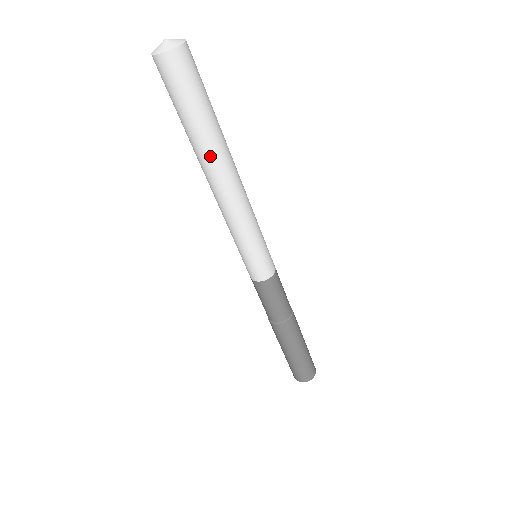
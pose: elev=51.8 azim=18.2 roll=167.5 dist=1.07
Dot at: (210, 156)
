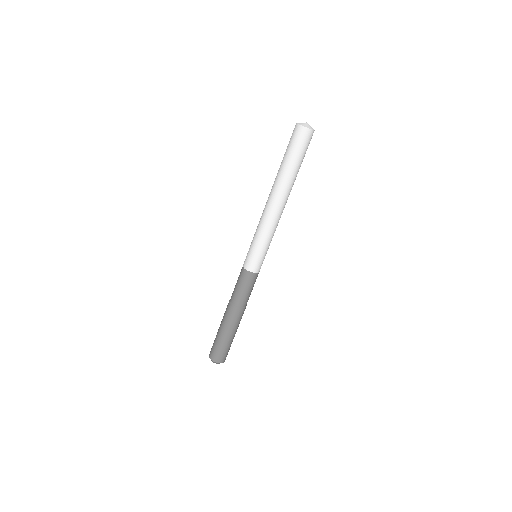
Dot at: (286, 186)
